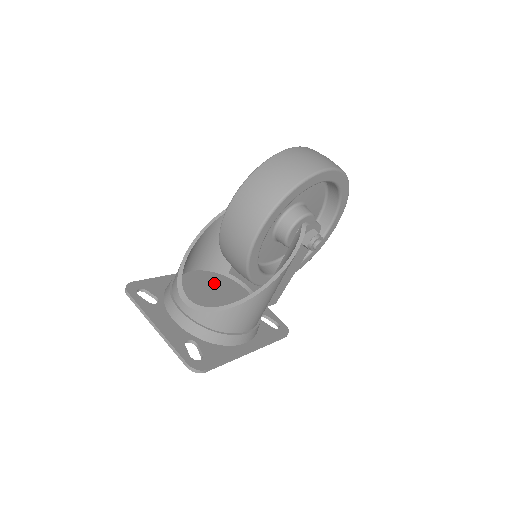
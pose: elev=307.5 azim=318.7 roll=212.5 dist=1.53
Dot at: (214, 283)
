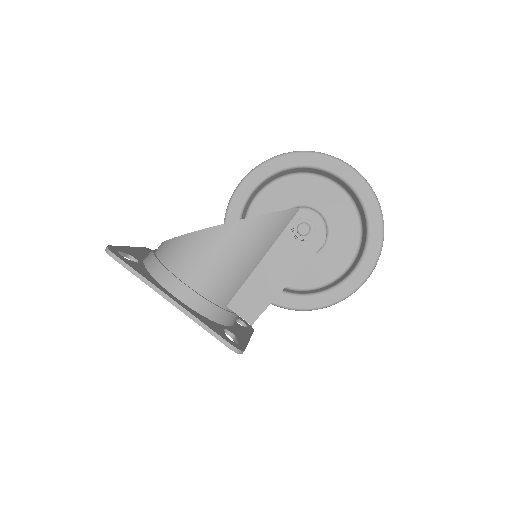
Dot at: occluded
